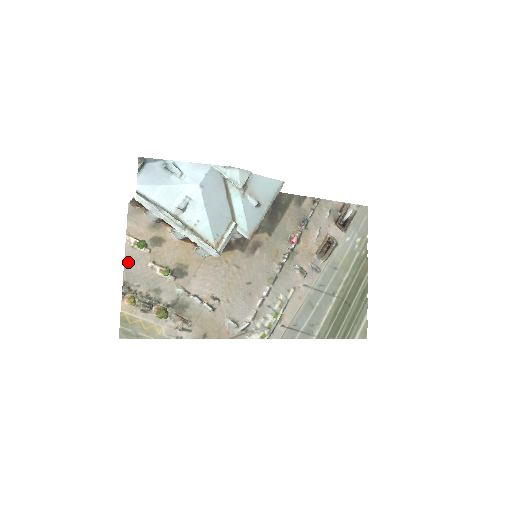
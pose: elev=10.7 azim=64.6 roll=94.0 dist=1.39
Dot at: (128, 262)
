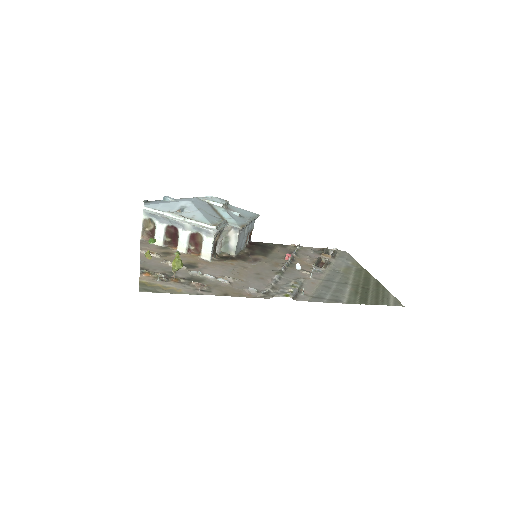
Dot at: (143, 260)
